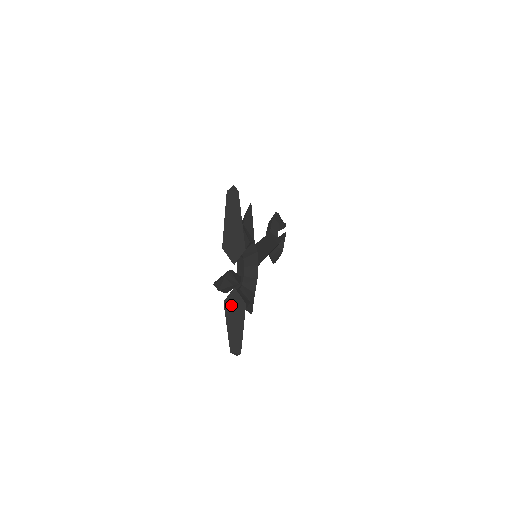
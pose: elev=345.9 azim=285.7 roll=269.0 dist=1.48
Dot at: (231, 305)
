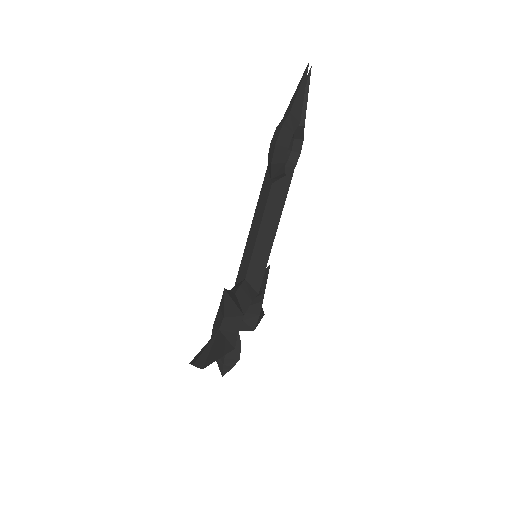
Dot at: occluded
